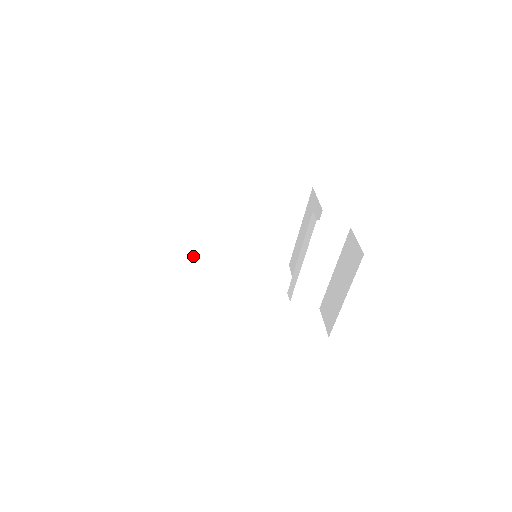
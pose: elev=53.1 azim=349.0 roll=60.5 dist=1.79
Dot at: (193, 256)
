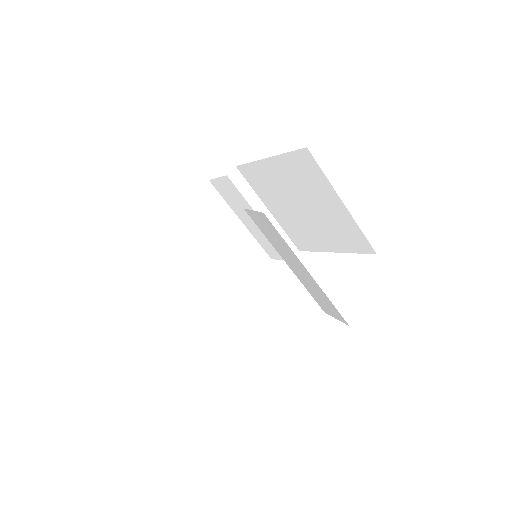
Dot at: (277, 252)
